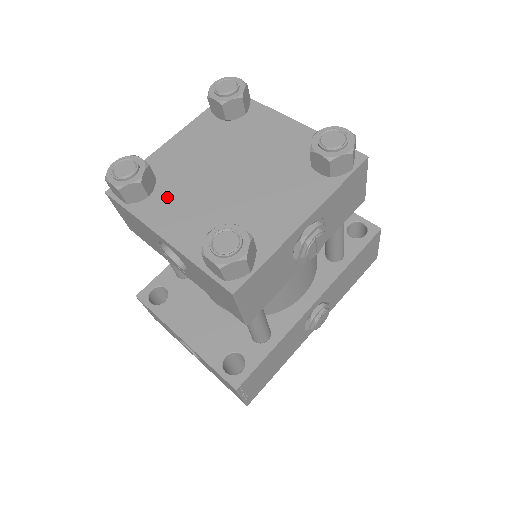
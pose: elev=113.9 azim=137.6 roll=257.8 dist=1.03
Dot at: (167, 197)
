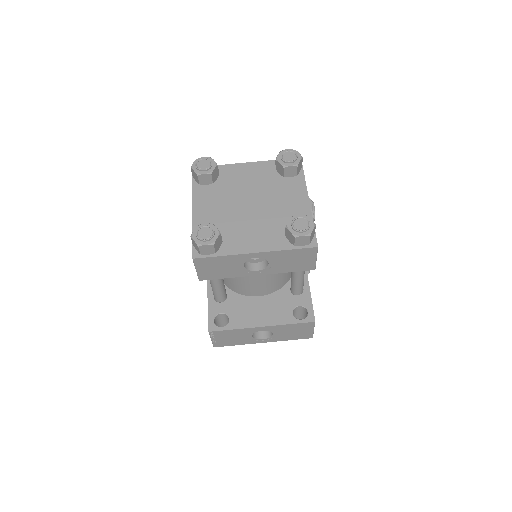
Dot at: (231, 236)
